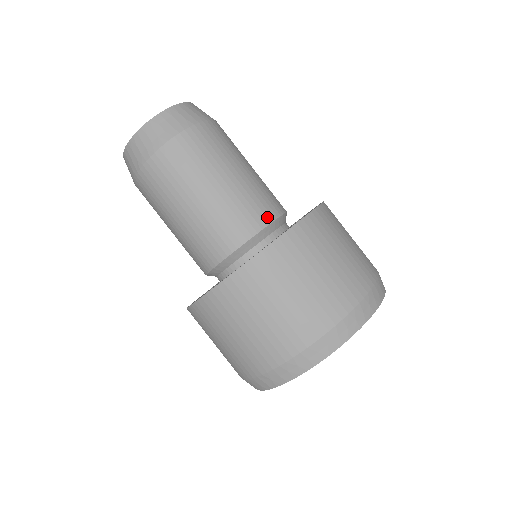
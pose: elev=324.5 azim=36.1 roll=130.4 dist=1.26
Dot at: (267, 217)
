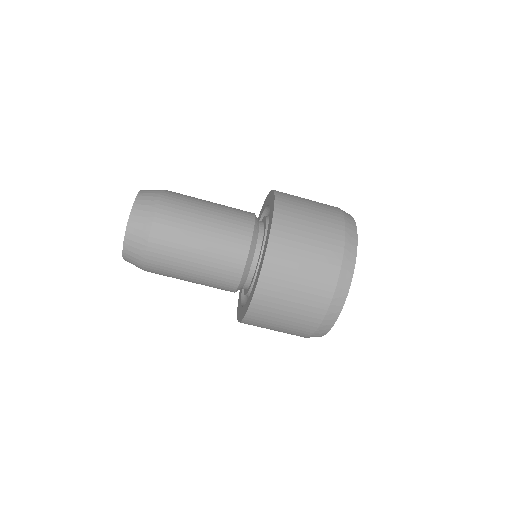
Dot at: (250, 216)
